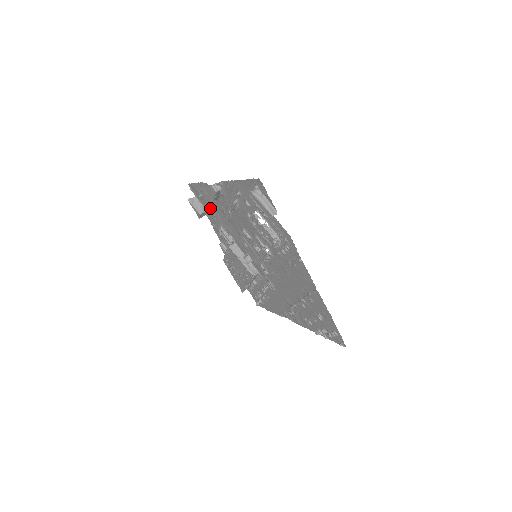
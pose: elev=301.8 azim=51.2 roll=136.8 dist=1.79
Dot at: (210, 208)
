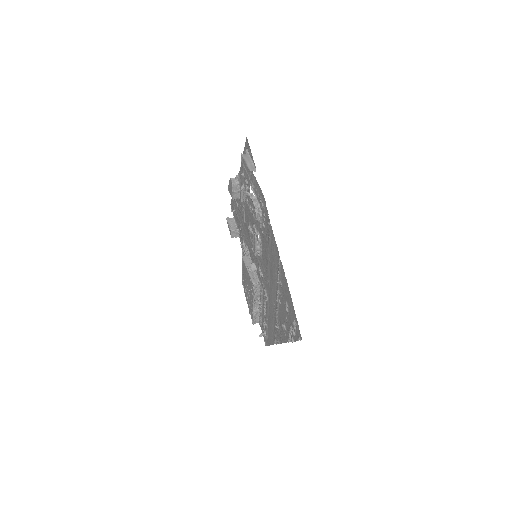
Dot at: (239, 223)
